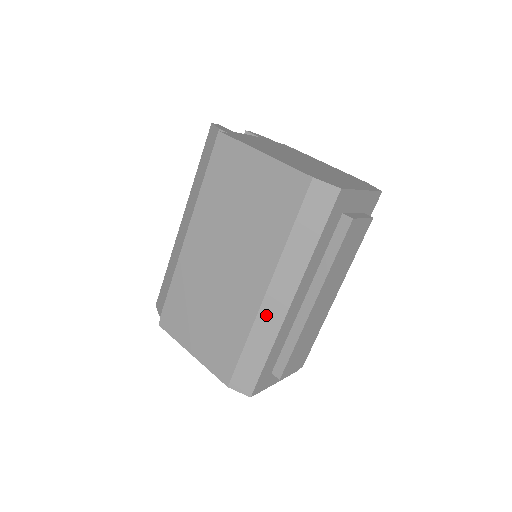
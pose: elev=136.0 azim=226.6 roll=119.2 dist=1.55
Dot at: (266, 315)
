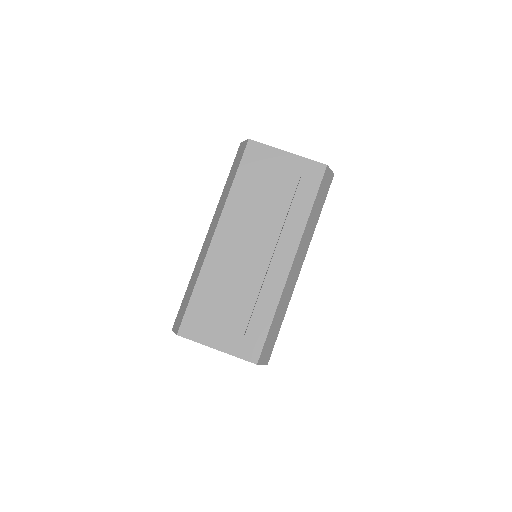
Dot at: (202, 253)
